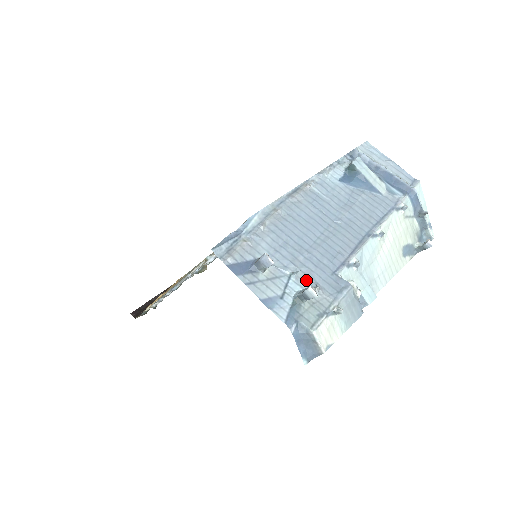
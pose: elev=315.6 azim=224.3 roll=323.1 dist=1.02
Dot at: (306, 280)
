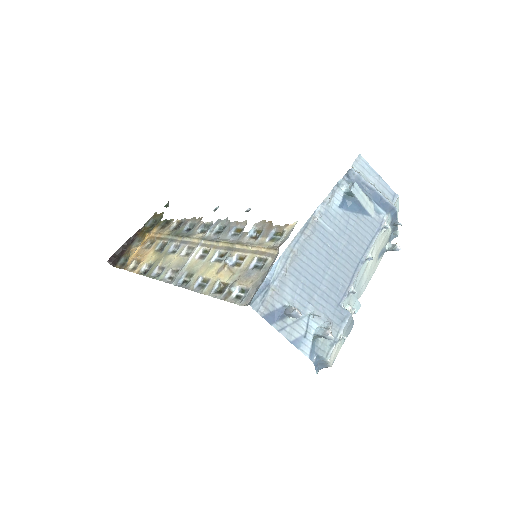
Dot at: (321, 317)
